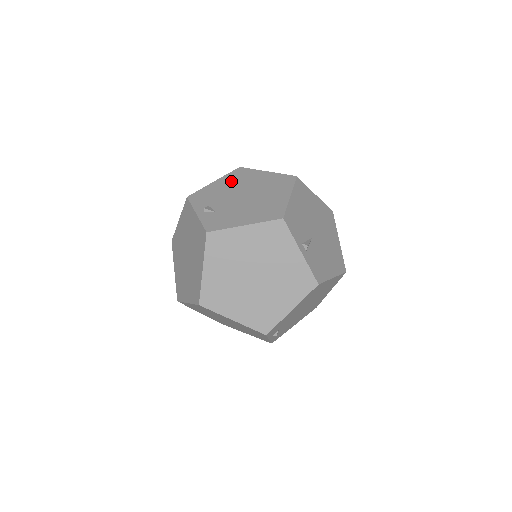
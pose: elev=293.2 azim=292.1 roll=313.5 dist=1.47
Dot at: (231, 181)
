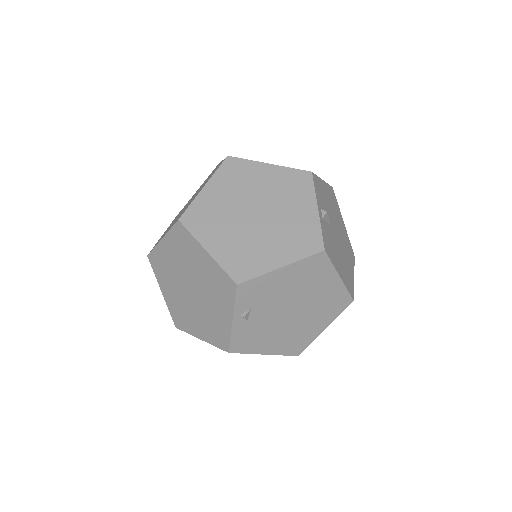
Dot at: occluded
